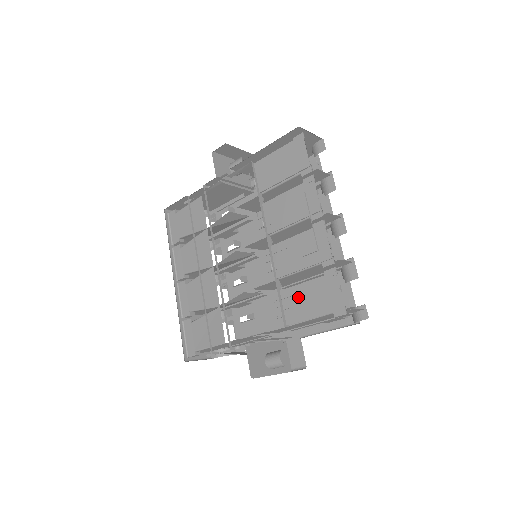
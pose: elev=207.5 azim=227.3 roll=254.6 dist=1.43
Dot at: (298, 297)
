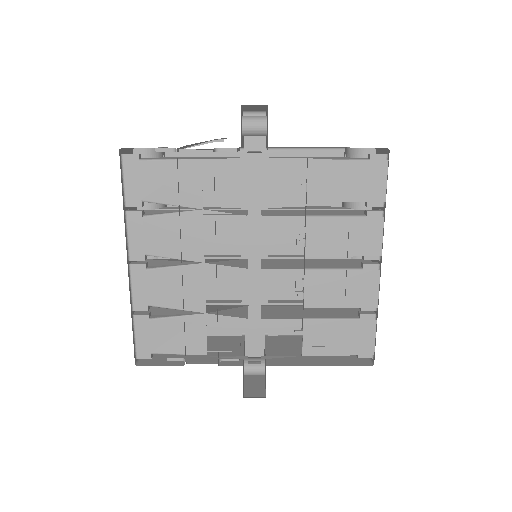
Dot at: (325, 333)
